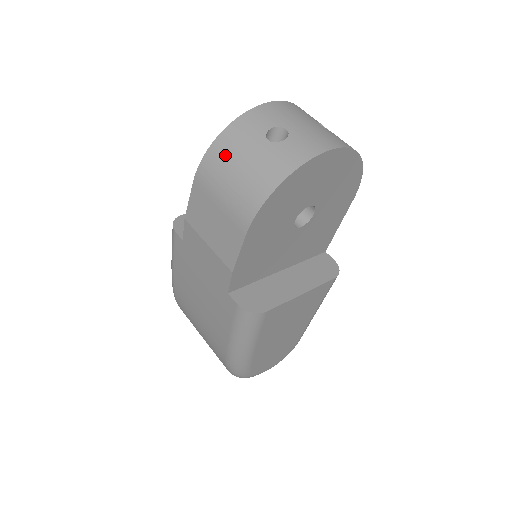
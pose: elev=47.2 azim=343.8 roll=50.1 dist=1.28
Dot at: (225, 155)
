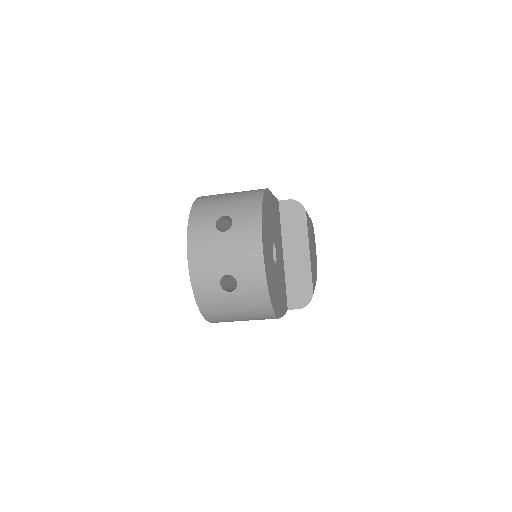
Dot at: (219, 315)
